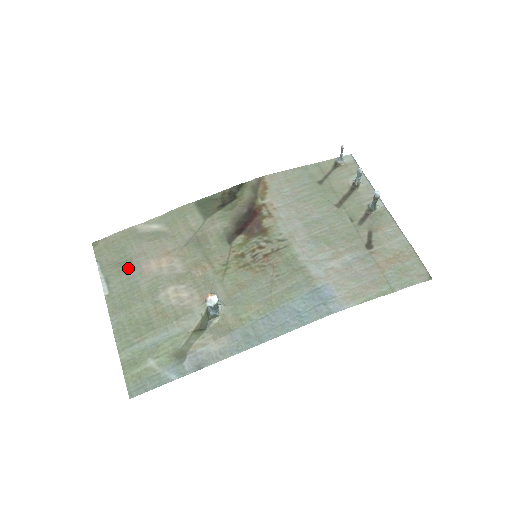
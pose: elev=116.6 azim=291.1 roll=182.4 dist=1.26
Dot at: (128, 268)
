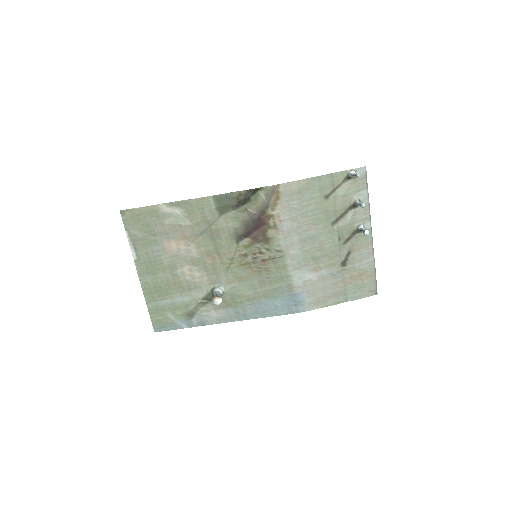
Dot at: (152, 243)
